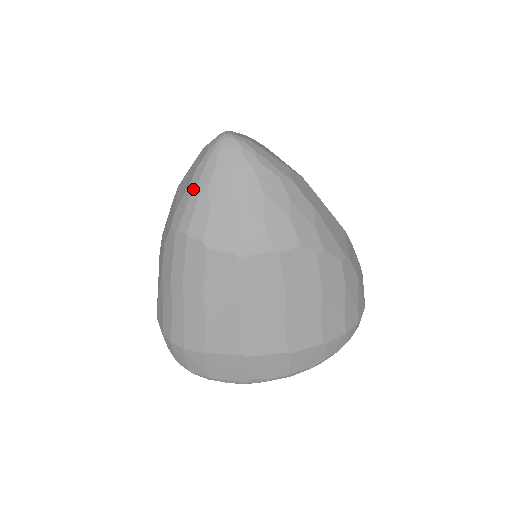
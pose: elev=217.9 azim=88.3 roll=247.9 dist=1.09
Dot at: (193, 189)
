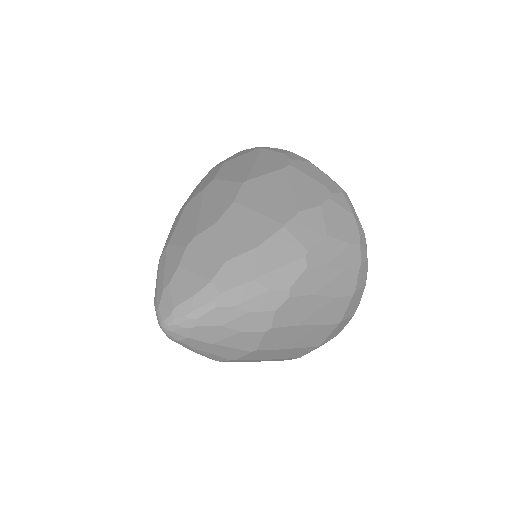
Dot at: occluded
